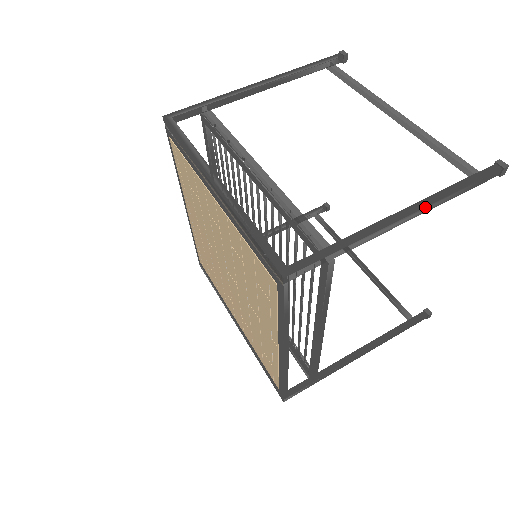
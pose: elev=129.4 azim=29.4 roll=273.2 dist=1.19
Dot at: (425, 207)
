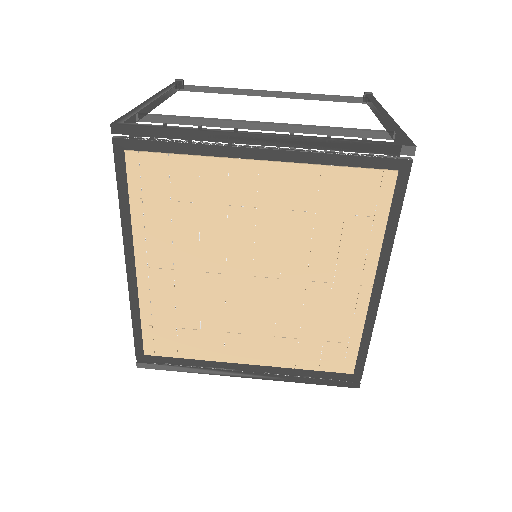
Dot at: (384, 110)
